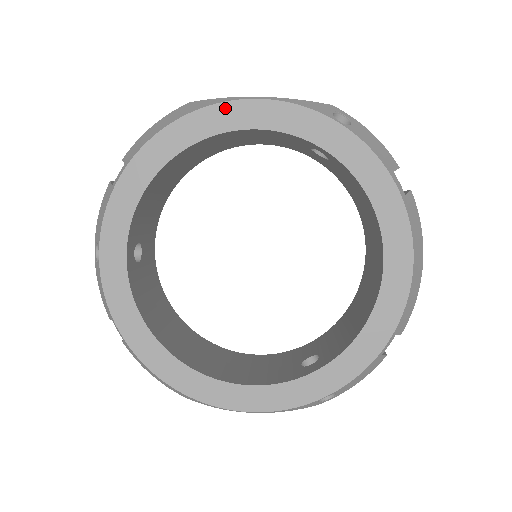
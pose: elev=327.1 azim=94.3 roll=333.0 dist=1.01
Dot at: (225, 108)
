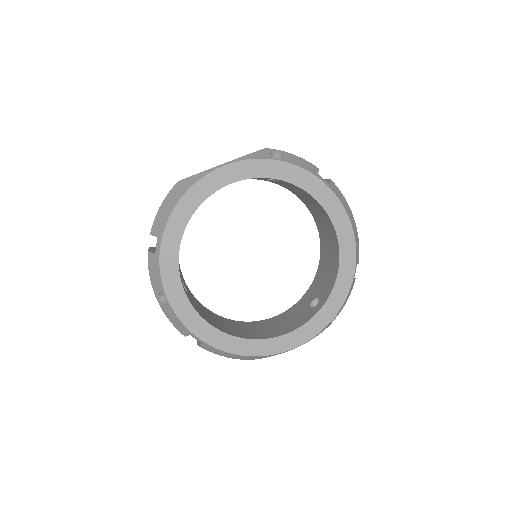
Dot at: (208, 179)
